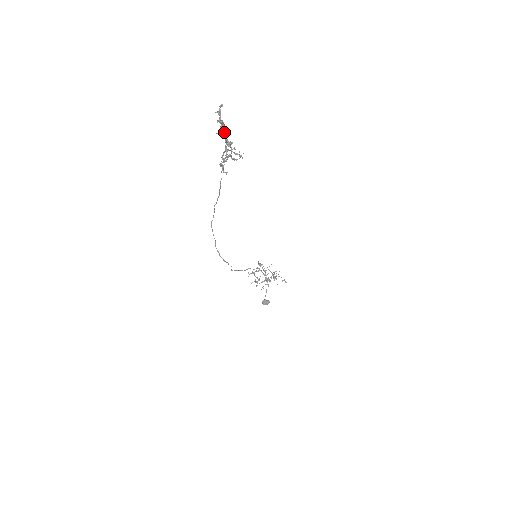
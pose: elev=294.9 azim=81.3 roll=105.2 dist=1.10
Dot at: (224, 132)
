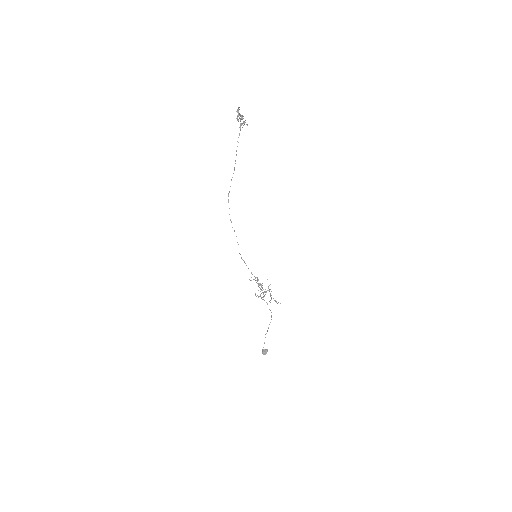
Dot at: (240, 115)
